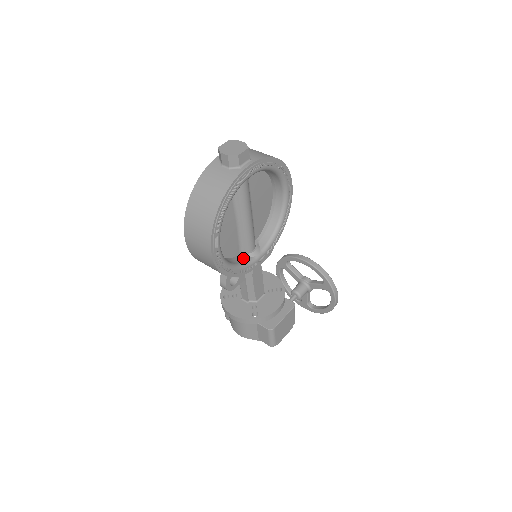
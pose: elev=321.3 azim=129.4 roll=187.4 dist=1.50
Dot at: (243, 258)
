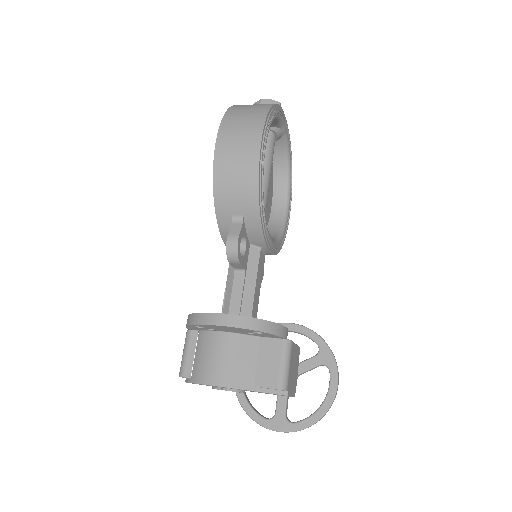
Dot at: occluded
